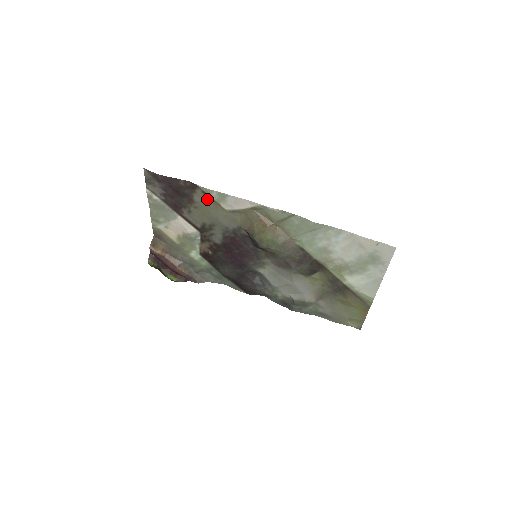
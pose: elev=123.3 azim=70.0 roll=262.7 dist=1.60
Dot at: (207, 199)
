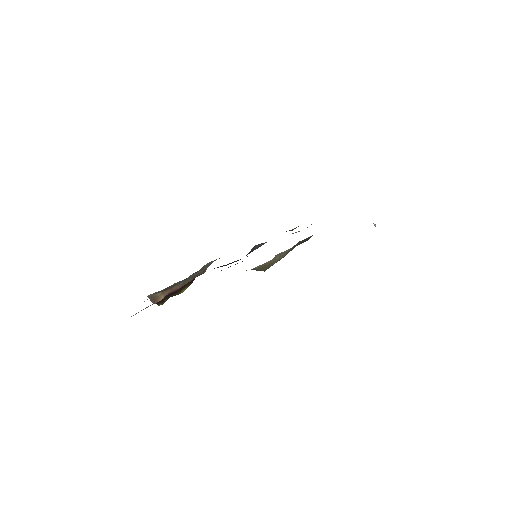
Dot at: occluded
